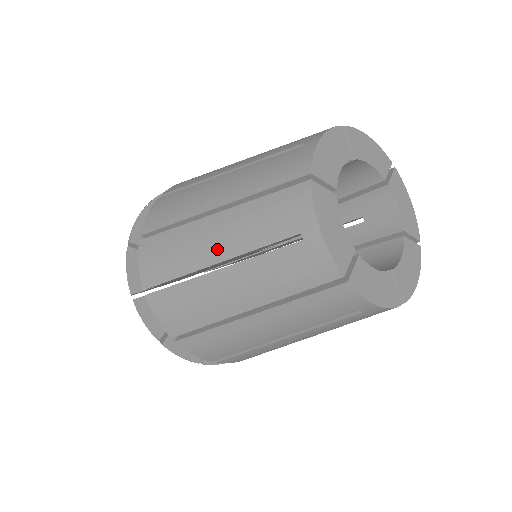
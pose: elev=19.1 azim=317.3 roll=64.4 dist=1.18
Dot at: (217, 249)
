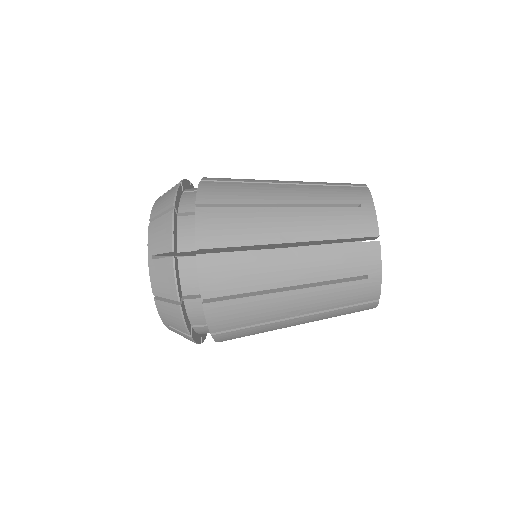
Dot at: (295, 276)
